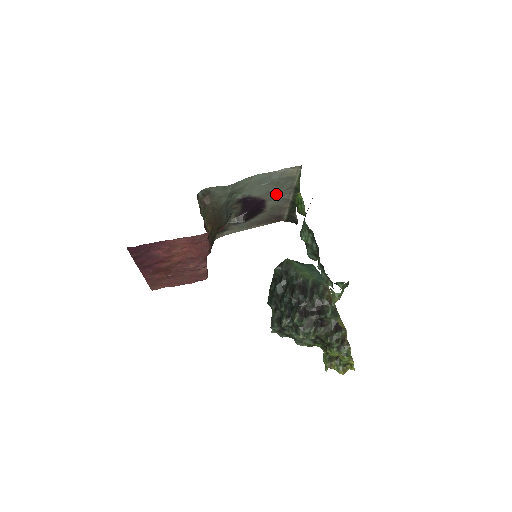
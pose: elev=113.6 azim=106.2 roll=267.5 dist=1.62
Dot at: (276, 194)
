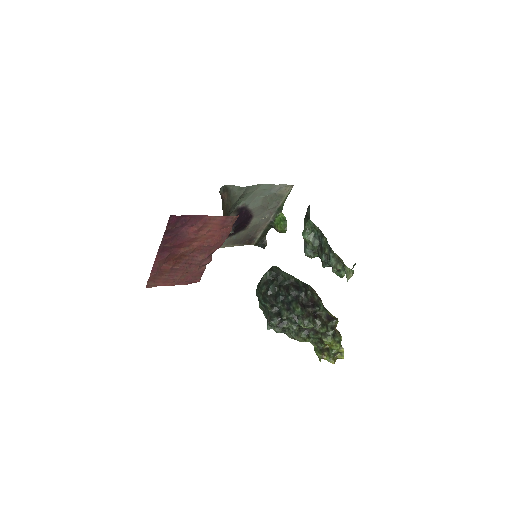
Dot at: (263, 211)
